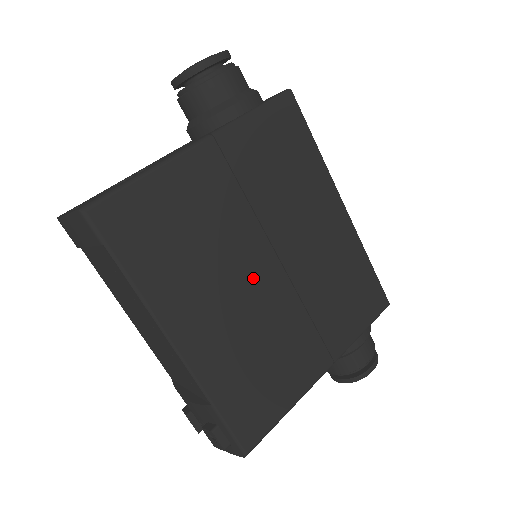
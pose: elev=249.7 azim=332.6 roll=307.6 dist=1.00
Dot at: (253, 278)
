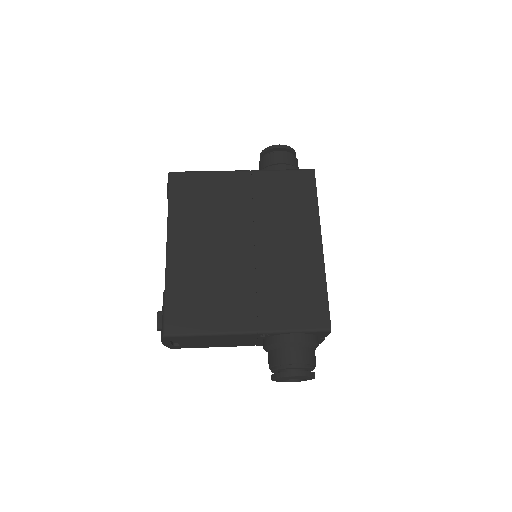
Dot at: (231, 244)
